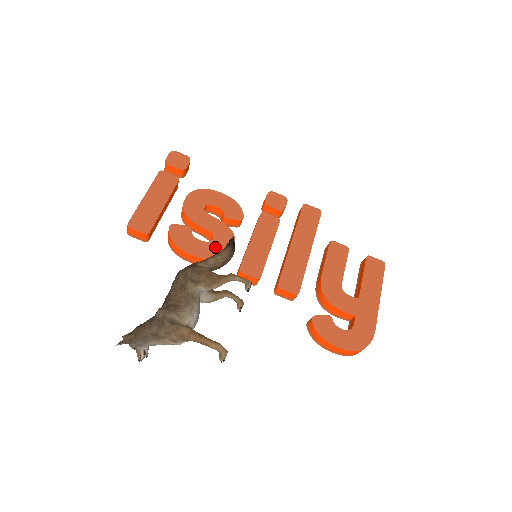
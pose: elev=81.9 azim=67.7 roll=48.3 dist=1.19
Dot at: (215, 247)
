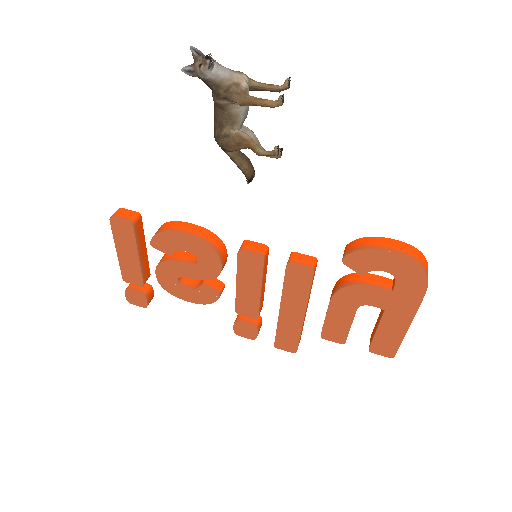
Dot at: occluded
